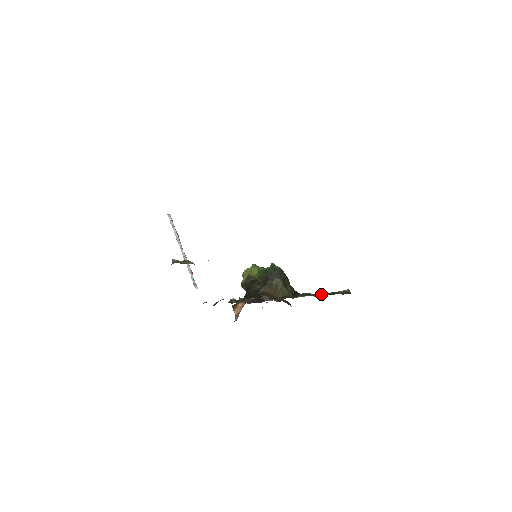
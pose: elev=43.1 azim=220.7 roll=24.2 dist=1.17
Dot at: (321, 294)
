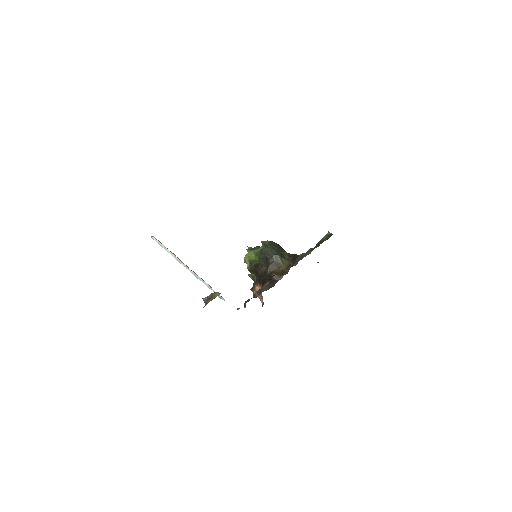
Dot at: (312, 249)
